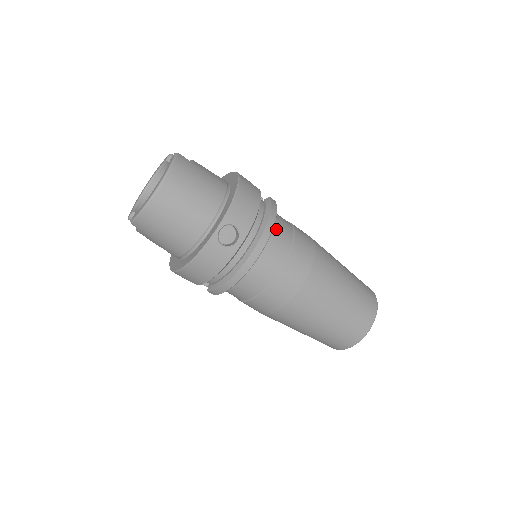
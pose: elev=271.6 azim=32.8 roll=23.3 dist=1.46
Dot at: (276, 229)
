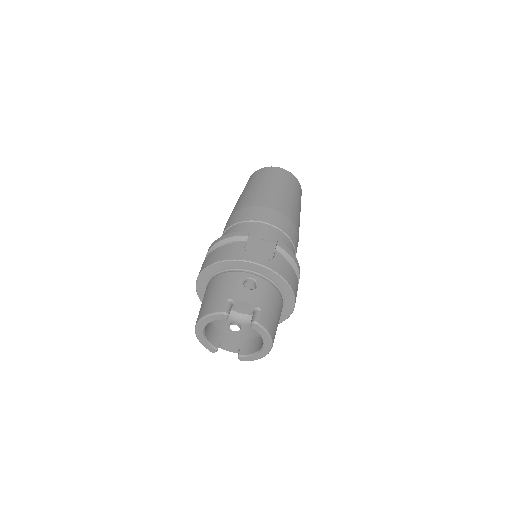
Dot at: occluded
